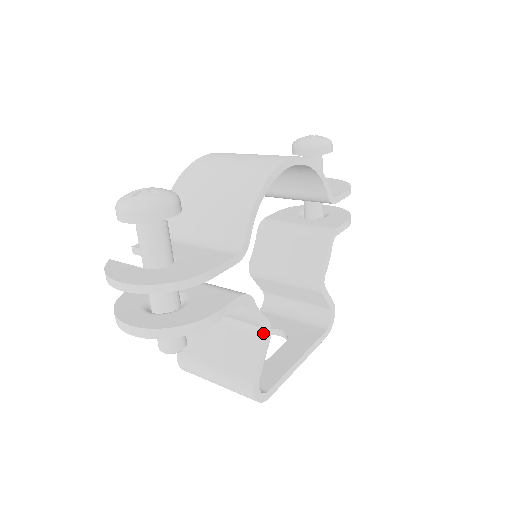
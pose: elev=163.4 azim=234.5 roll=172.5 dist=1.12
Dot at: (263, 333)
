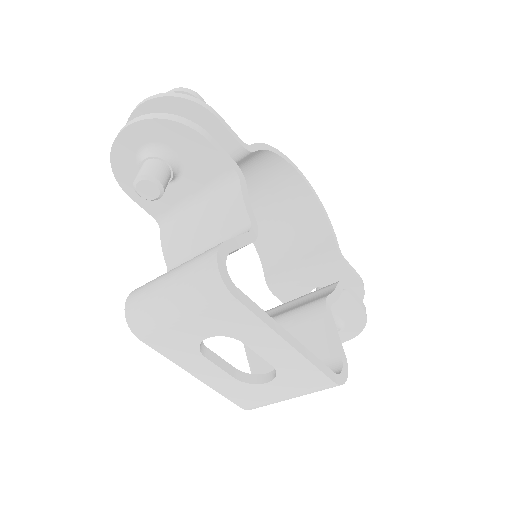
Dot at: (248, 230)
